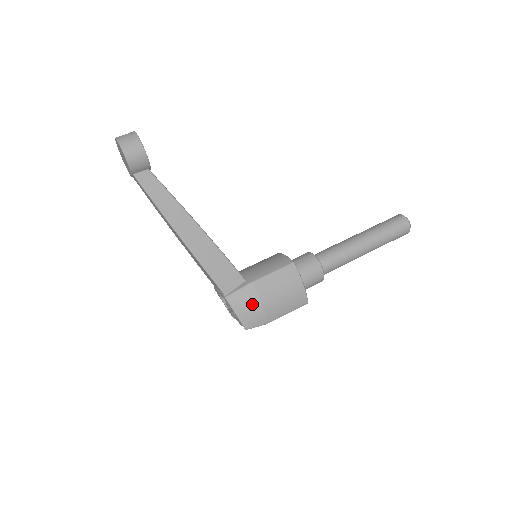
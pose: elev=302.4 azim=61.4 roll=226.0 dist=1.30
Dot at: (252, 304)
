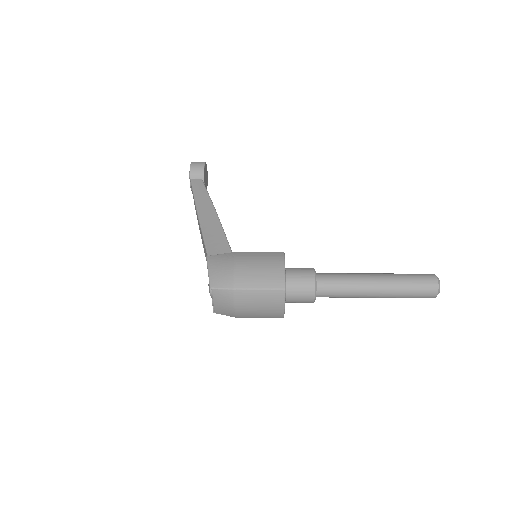
Dot at: (226, 264)
